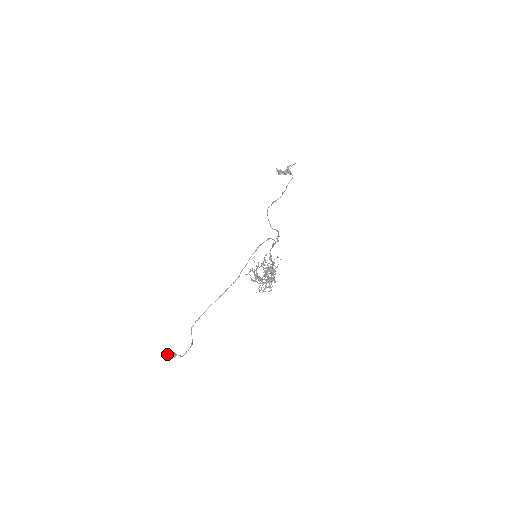
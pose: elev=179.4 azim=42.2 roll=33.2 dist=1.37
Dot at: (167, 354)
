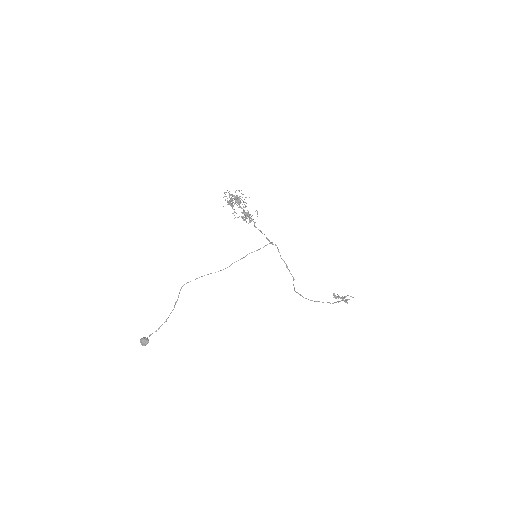
Dot at: (143, 338)
